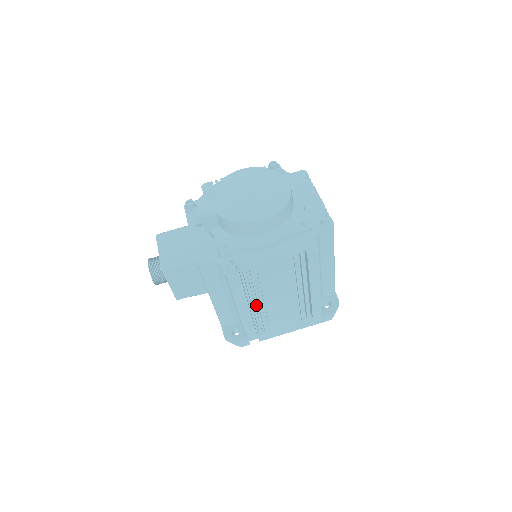
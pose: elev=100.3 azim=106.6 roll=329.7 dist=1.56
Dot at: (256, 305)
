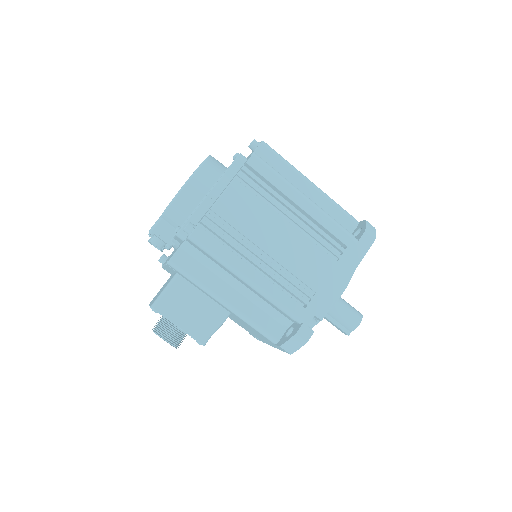
Dot at: (264, 266)
